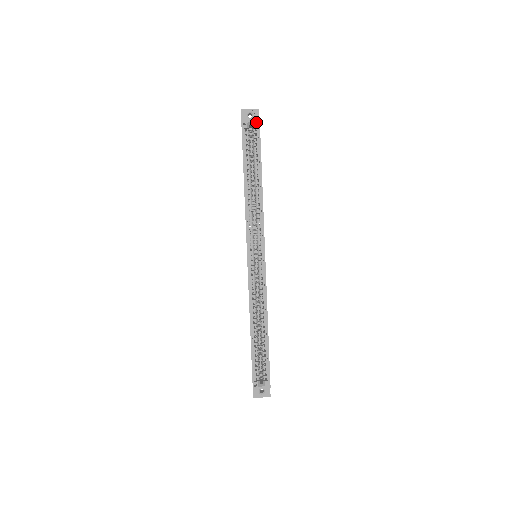
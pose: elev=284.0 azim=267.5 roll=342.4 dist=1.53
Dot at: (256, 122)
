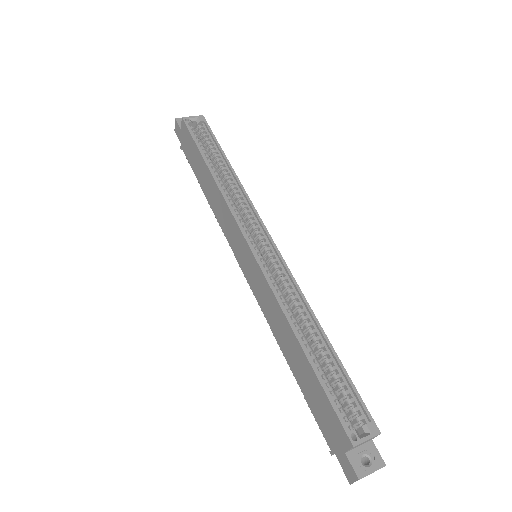
Dot at: (200, 117)
